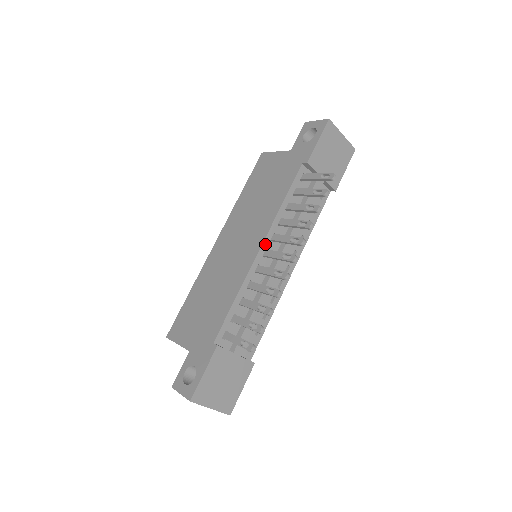
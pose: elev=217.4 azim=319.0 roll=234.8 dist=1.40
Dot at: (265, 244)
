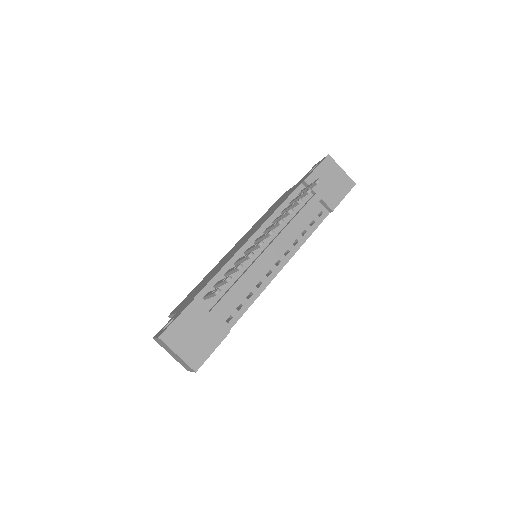
Dot at: (257, 234)
